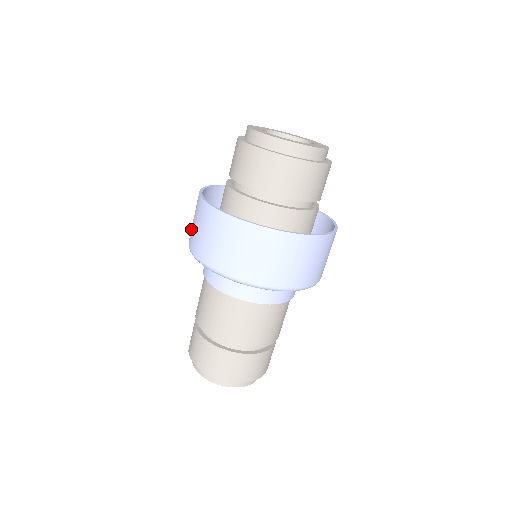
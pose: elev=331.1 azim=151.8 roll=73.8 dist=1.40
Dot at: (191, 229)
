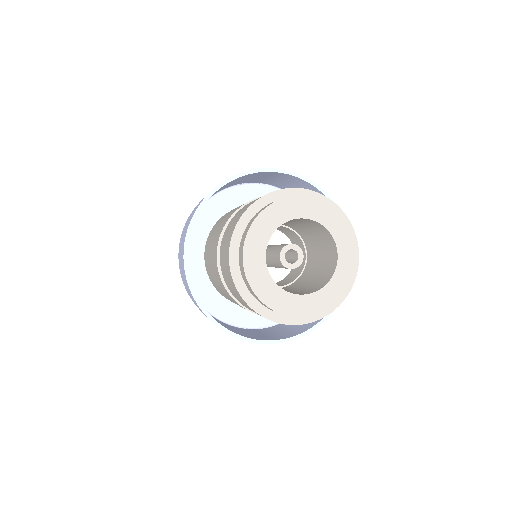
Dot at: occluded
